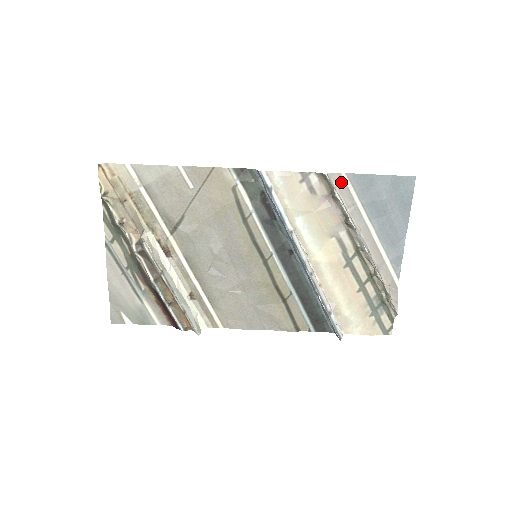
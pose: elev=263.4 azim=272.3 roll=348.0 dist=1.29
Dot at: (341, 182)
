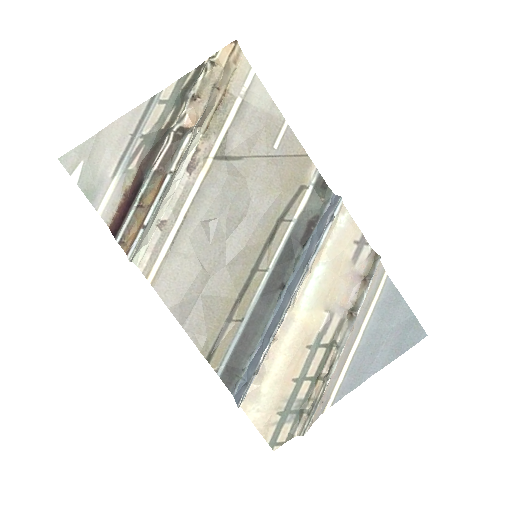
Dot at: (379, 277)
